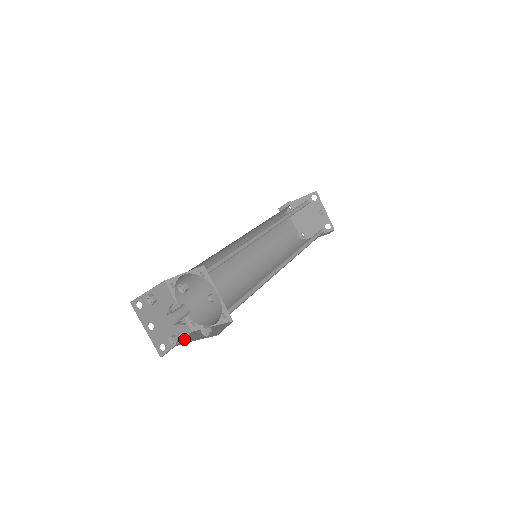
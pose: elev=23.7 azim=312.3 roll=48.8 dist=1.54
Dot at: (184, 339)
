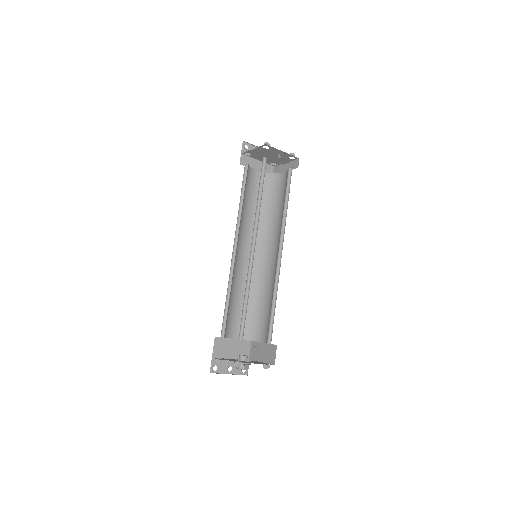
Dot at: (251, 353)
